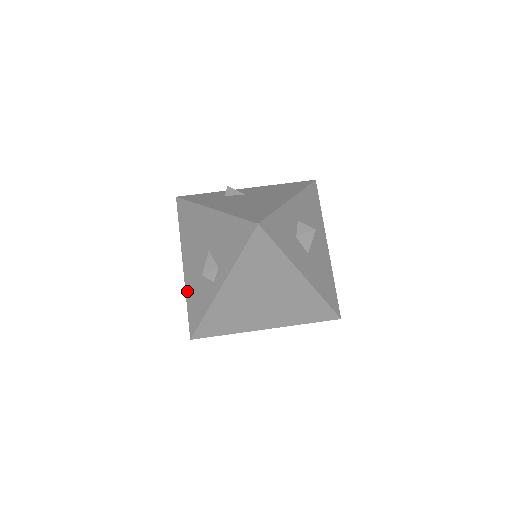
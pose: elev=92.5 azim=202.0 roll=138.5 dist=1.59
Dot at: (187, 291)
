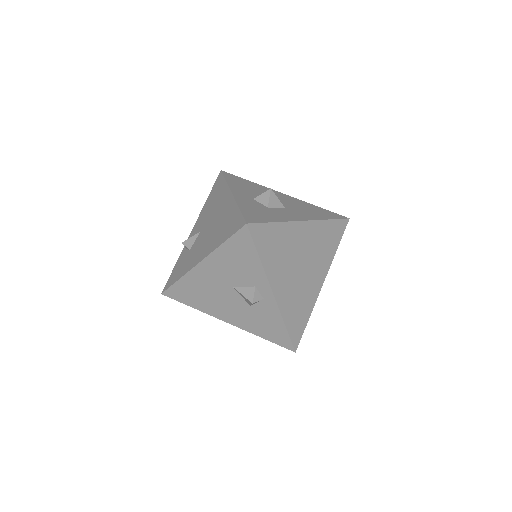
Dot at: (252, 331)
